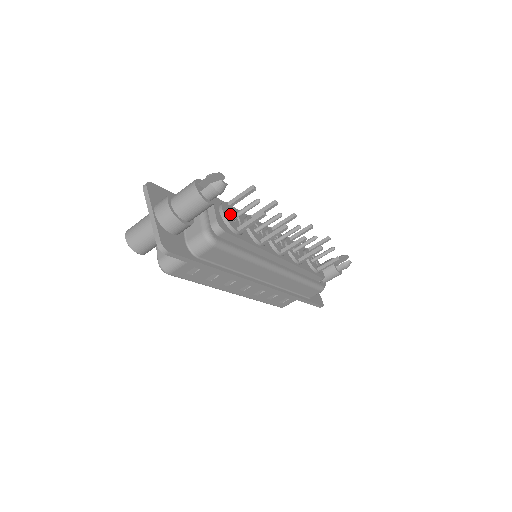
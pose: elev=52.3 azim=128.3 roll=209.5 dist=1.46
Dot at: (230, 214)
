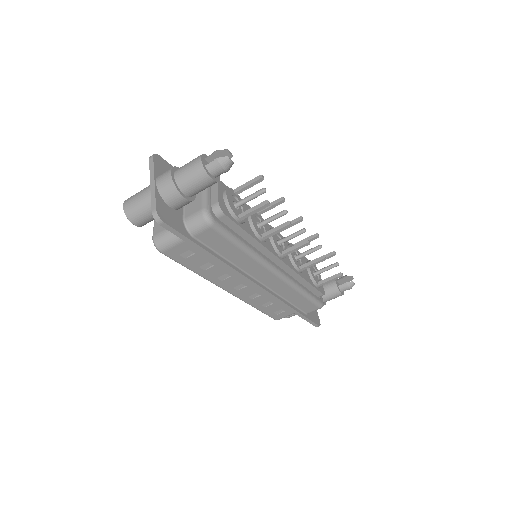
Dot at: (234, 201)
